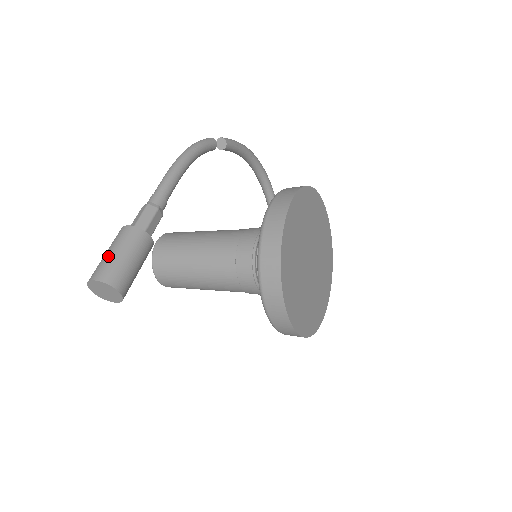
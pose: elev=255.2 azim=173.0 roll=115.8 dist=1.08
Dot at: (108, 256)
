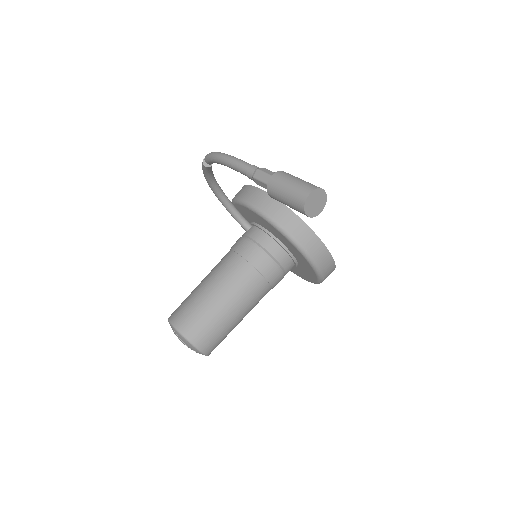
Dot at: (293, 185)
